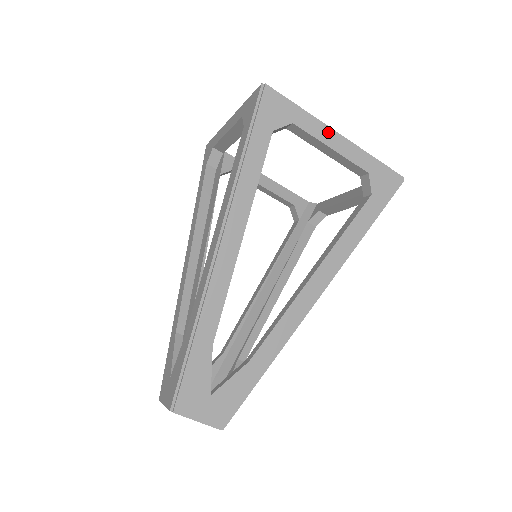
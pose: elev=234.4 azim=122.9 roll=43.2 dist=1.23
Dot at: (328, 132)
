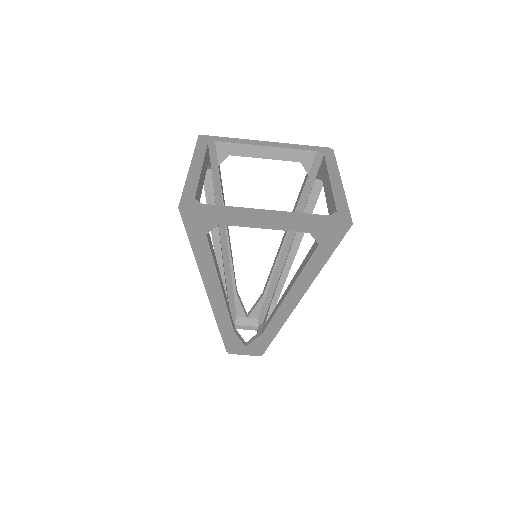
Dot at: (255, 220)
